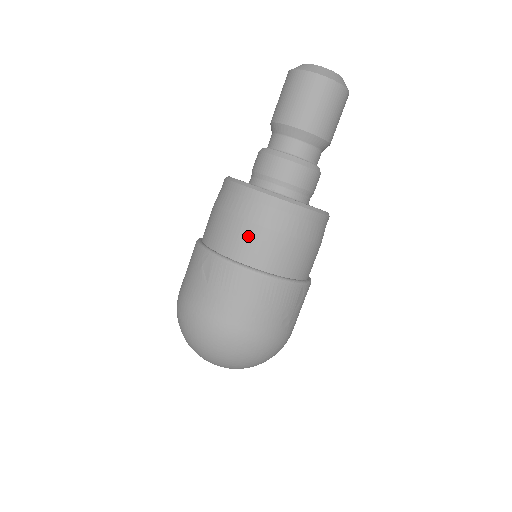
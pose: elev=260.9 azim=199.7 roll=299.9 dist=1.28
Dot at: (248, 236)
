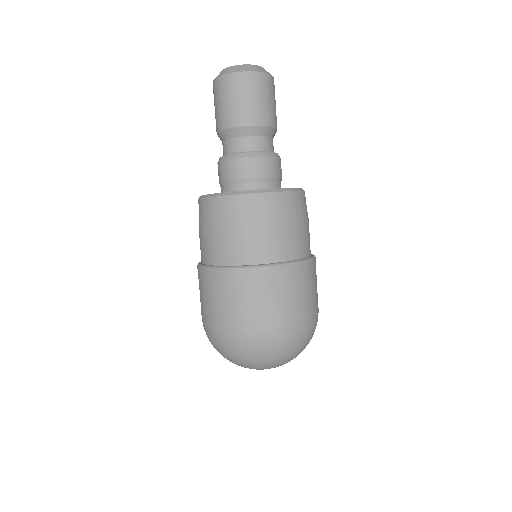
Dot at: (295, 234)
